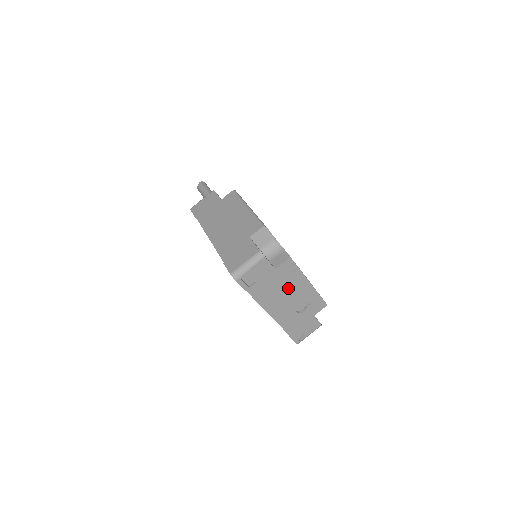
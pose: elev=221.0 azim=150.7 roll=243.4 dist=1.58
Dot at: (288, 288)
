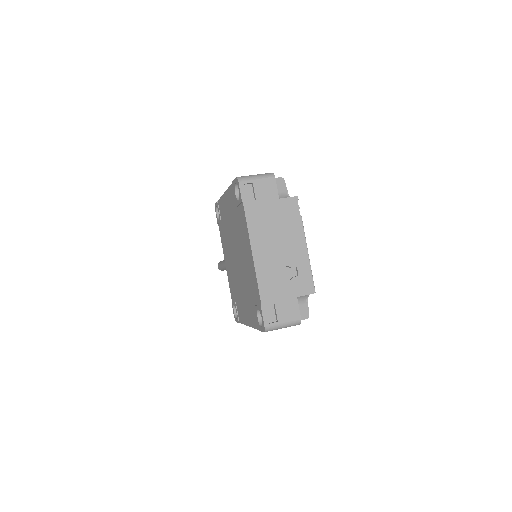
Dot at: (283, 233)
